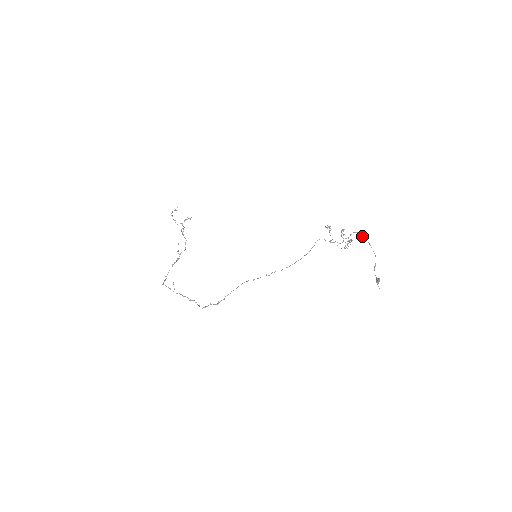
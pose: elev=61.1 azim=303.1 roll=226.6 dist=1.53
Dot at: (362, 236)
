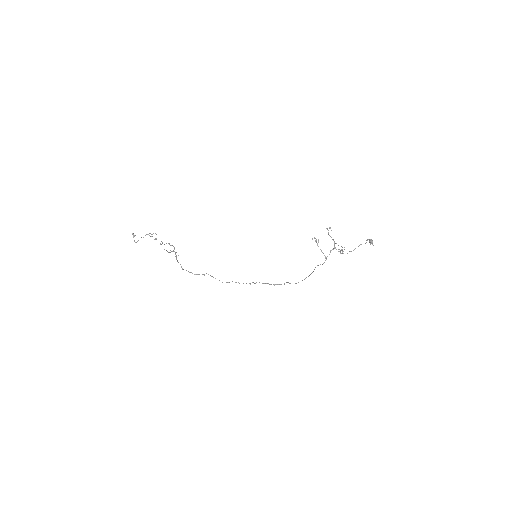
Dot at: occluded
